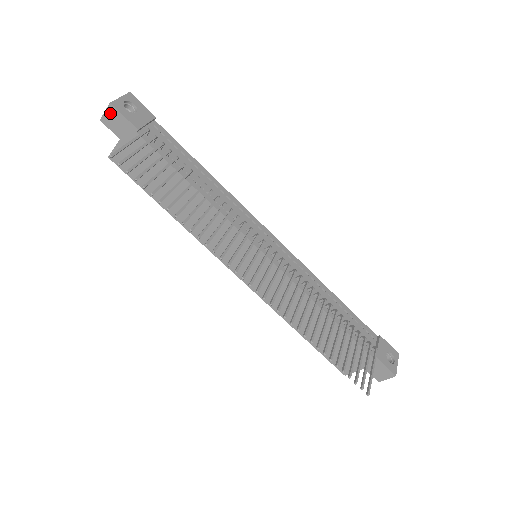
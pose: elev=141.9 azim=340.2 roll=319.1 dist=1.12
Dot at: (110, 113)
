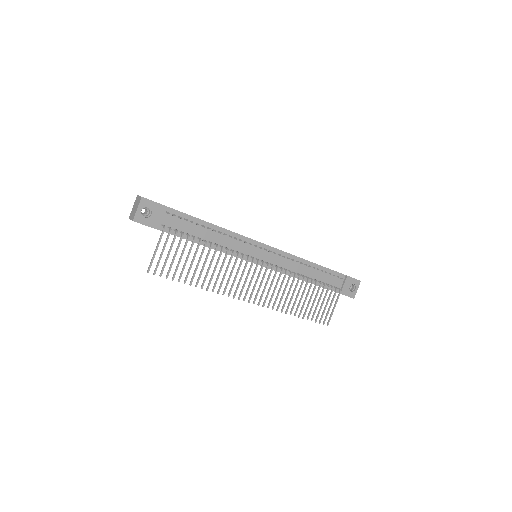
Dot at: (135, 221)
